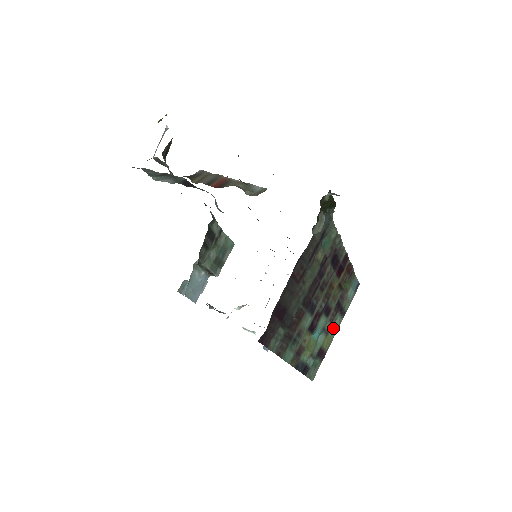
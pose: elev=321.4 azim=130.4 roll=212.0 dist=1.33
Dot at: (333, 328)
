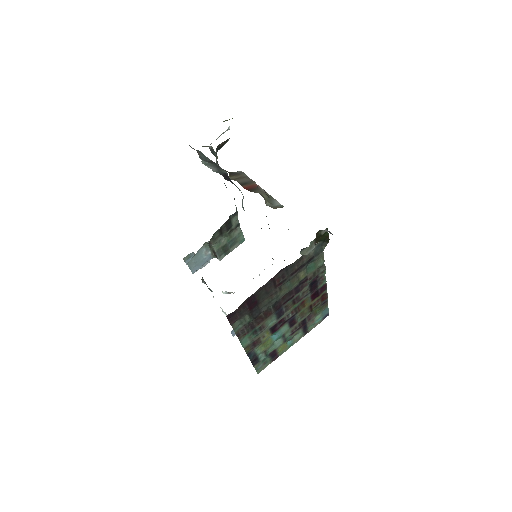
Dot at: (292, 339)
